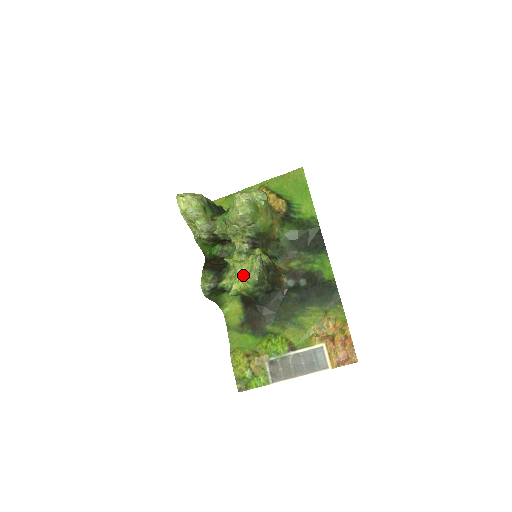
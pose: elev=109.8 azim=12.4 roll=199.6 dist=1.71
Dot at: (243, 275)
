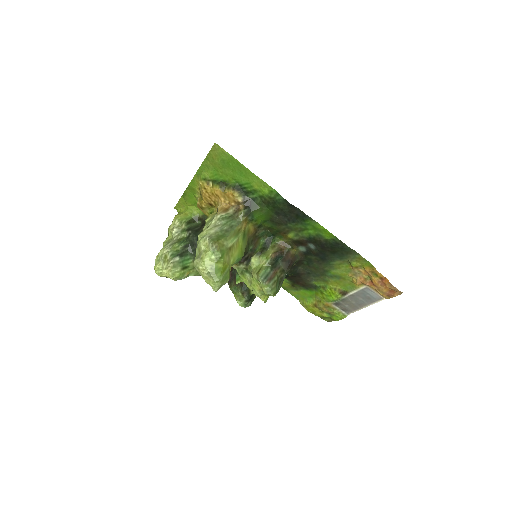
Dot at: (261, 295)
